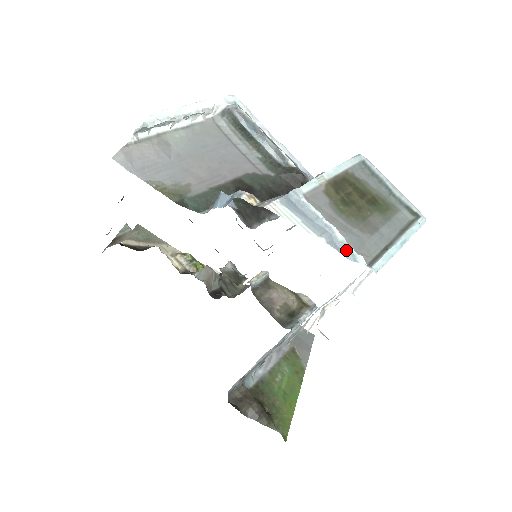
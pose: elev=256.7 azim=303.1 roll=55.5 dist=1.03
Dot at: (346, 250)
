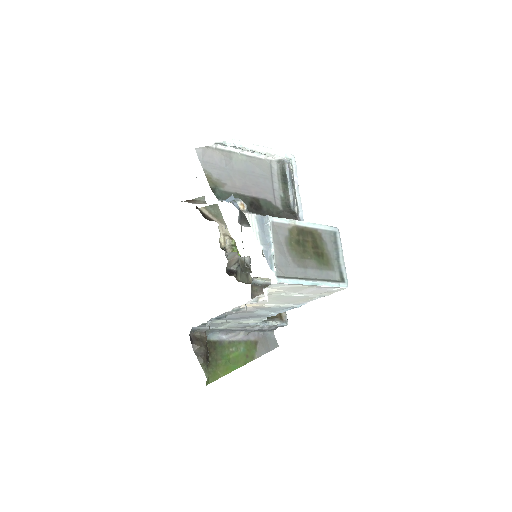
Dot at: (271, 260)
